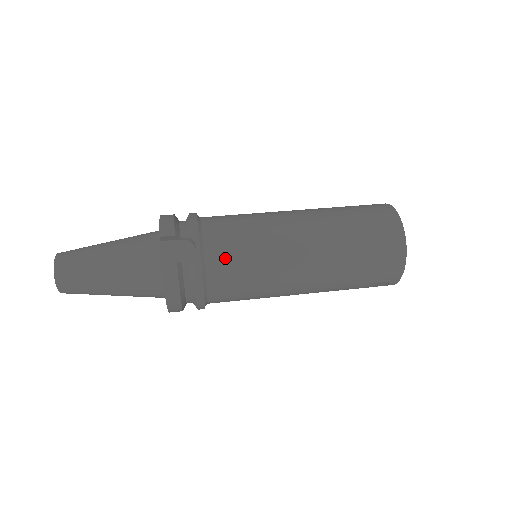
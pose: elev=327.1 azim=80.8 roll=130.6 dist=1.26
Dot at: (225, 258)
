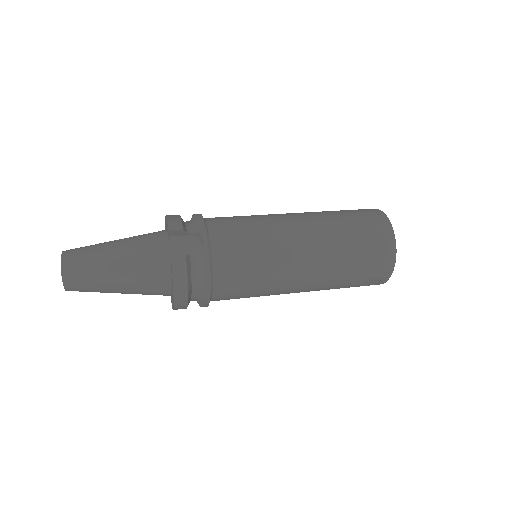
Dot at: (231, 251)
